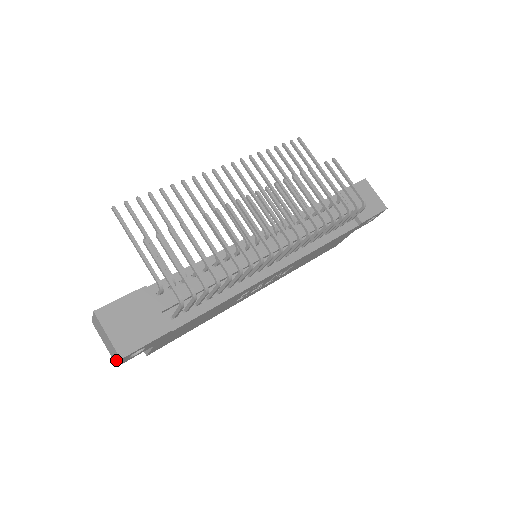
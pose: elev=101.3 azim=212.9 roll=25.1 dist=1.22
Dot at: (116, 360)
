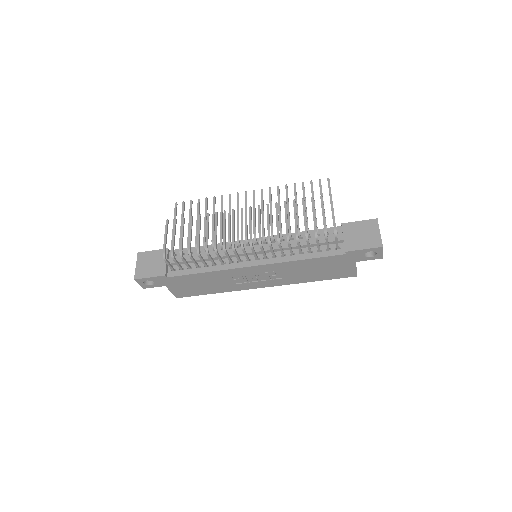
Dot at: (140, 283)
